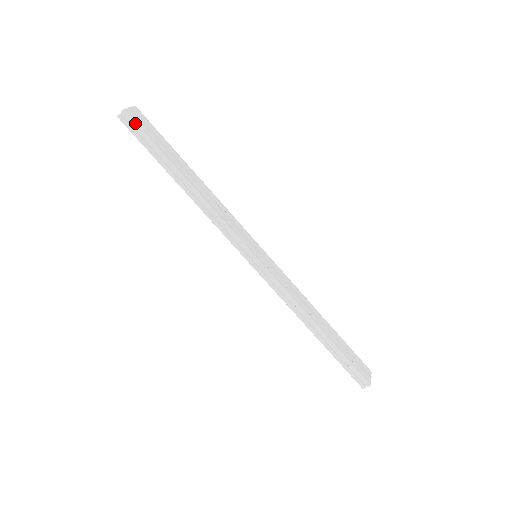
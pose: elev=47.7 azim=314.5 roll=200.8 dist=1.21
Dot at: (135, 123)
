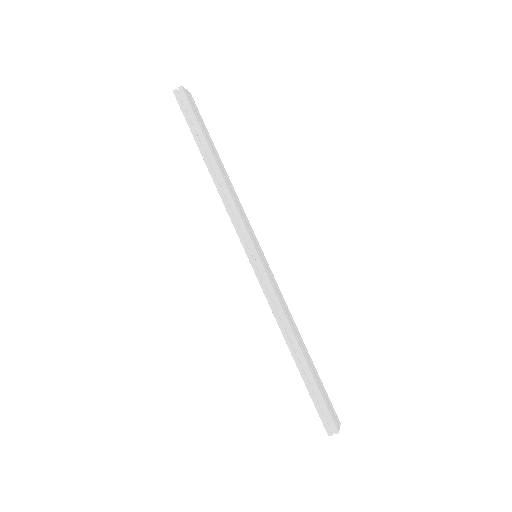
Dot at: (187, 100)
